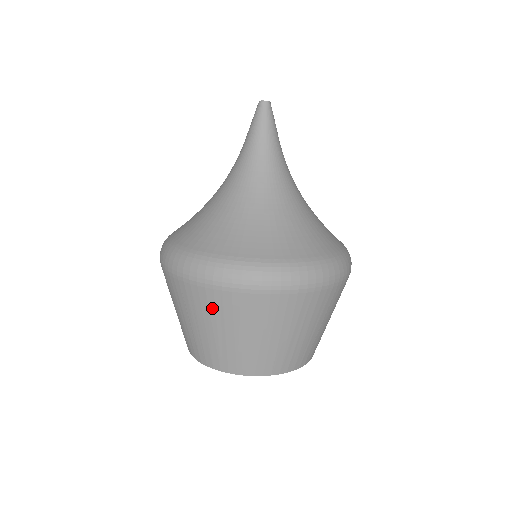
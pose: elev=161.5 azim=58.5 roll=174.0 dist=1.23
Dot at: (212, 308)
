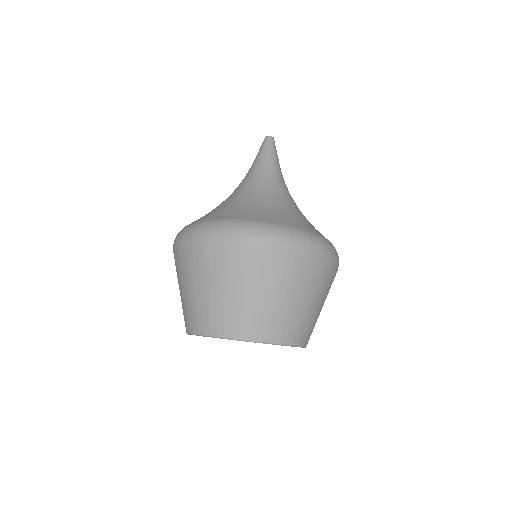
Dot at: (258, 267)
